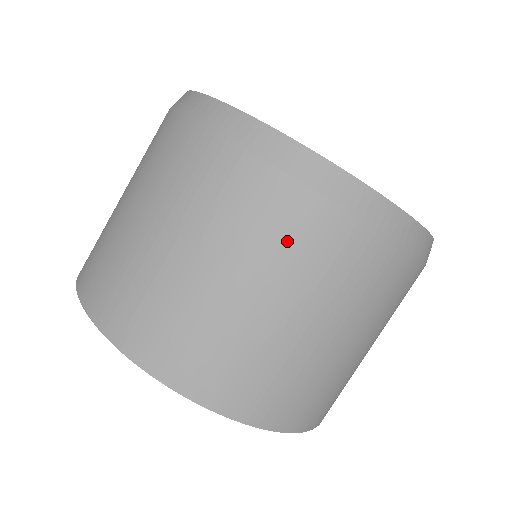
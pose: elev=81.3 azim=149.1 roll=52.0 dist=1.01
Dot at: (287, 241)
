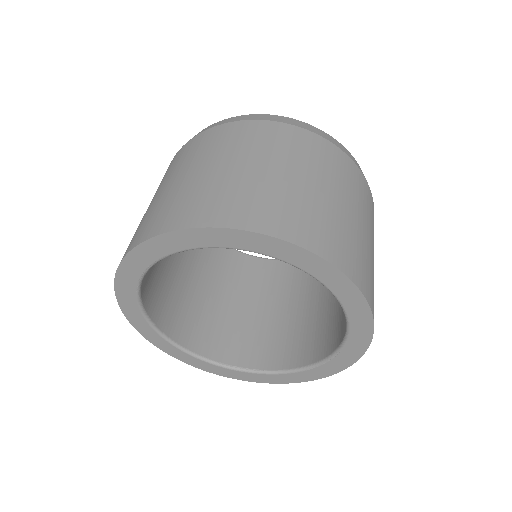
Dot at: (216, 143)
